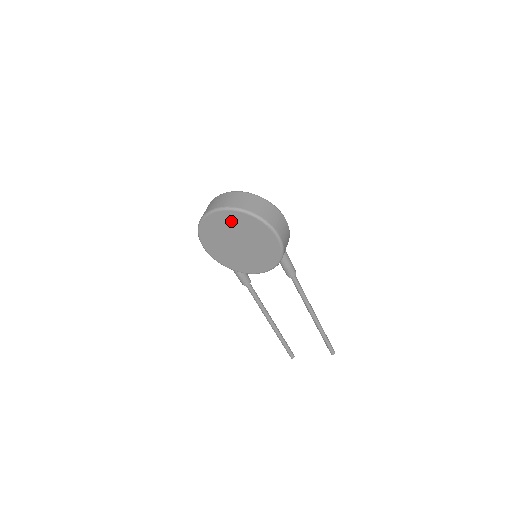
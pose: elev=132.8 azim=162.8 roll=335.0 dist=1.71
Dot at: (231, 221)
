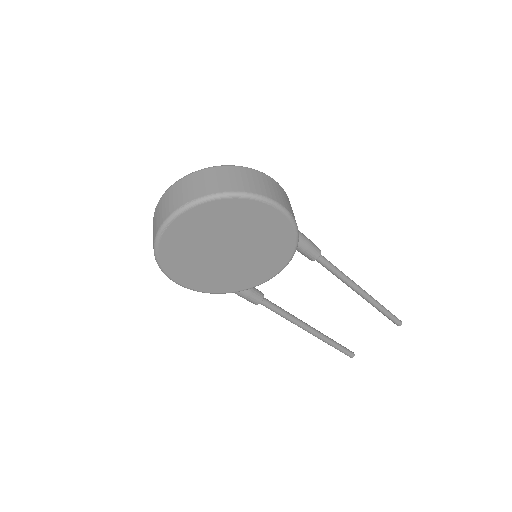
Dot at: (201, 223)
